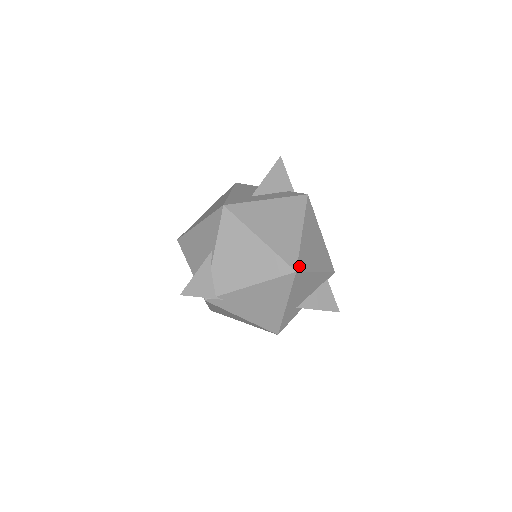
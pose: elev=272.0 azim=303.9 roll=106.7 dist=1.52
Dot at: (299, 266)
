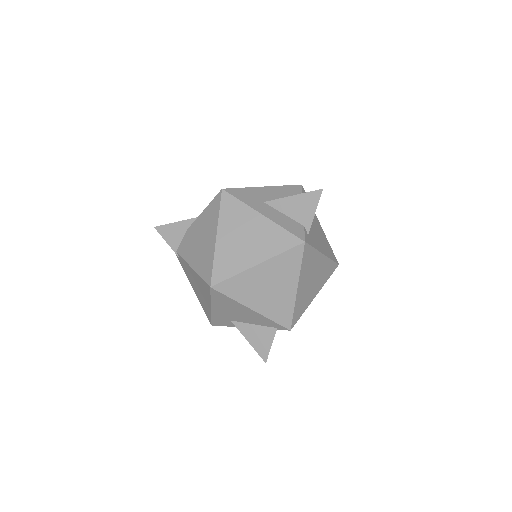
Dot at: (221, 286)
